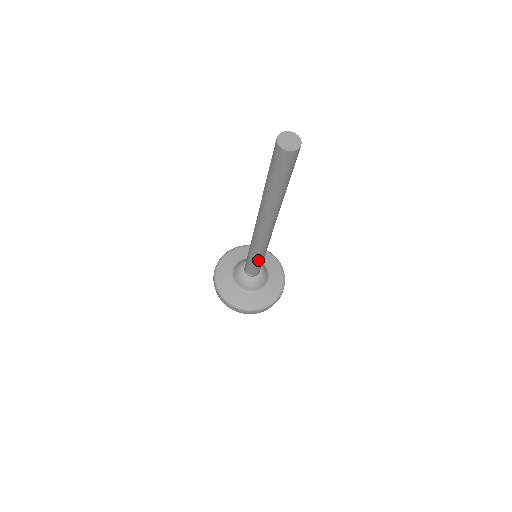
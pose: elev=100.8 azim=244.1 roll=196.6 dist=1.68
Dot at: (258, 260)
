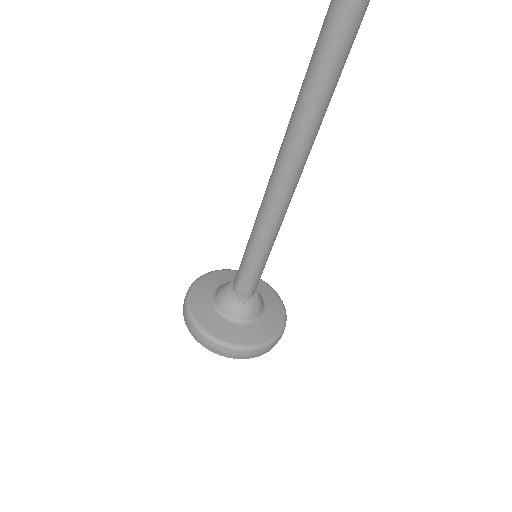
Dot at: (262, 256)
